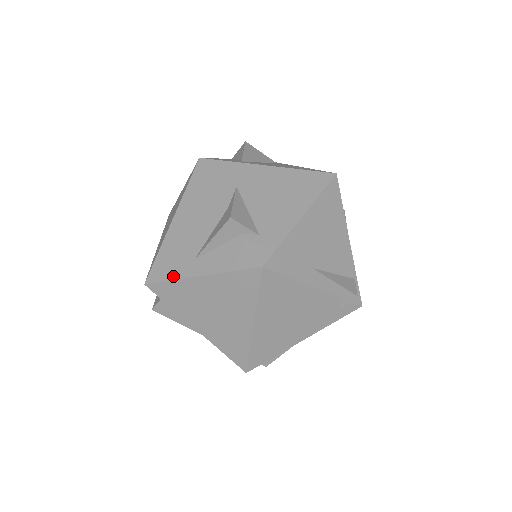
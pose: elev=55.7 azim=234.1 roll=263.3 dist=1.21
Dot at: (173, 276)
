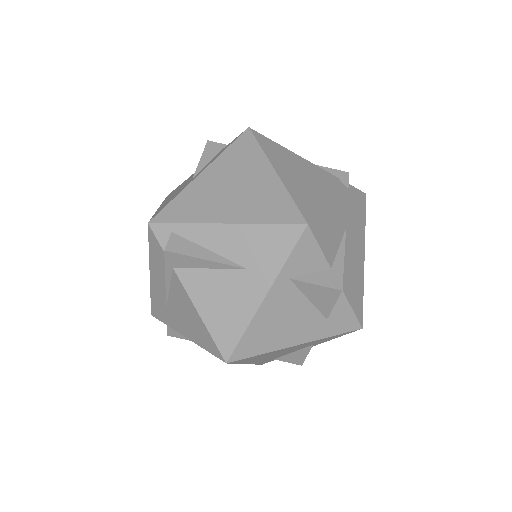
Dot at: (177, 194)
